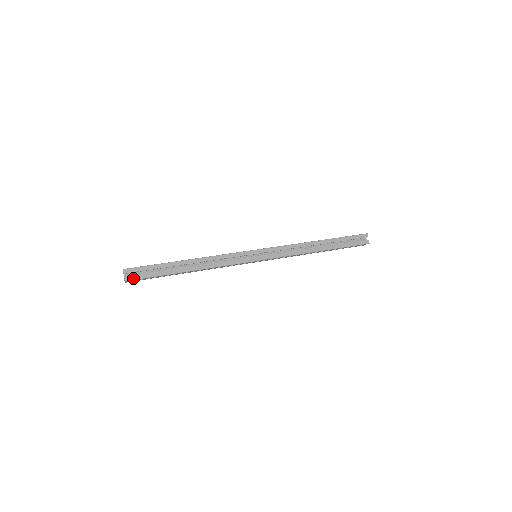
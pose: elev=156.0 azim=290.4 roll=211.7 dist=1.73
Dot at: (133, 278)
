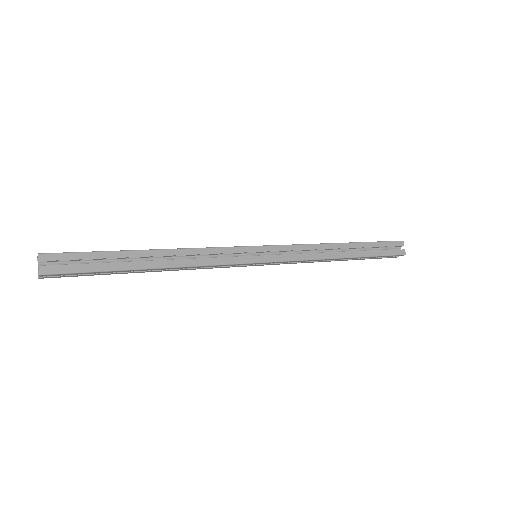
Dot at: (54, 271)
